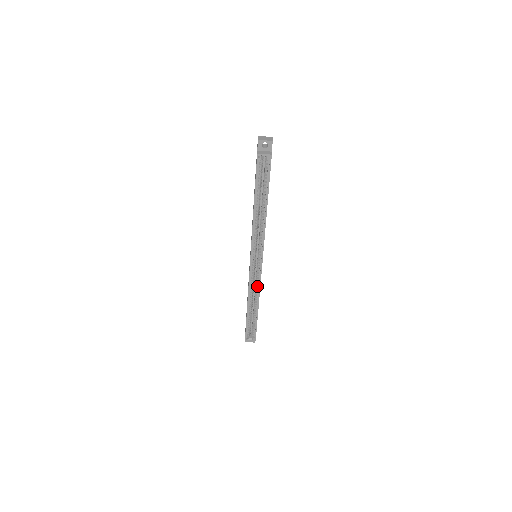
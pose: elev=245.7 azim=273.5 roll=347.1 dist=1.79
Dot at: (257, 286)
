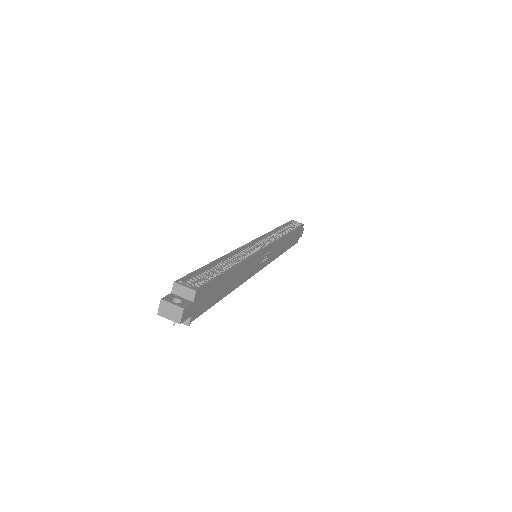
Dot at: (247, 256)
